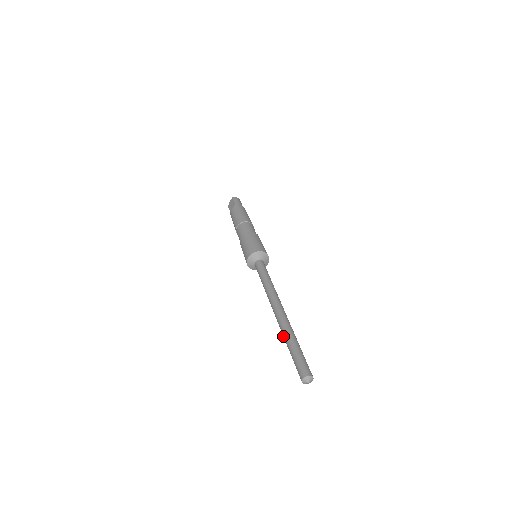
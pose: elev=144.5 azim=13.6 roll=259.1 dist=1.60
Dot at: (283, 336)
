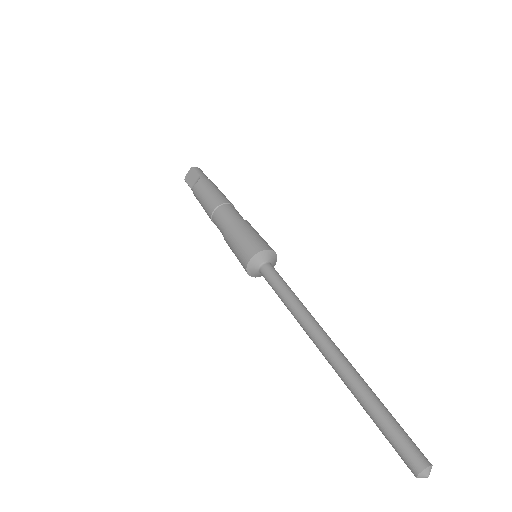
Dot at: (351, 391)
